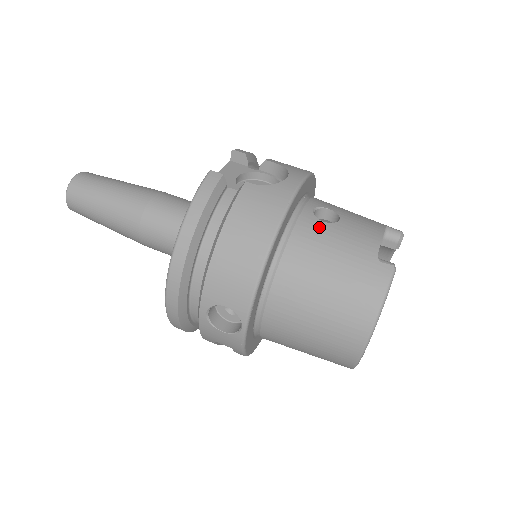
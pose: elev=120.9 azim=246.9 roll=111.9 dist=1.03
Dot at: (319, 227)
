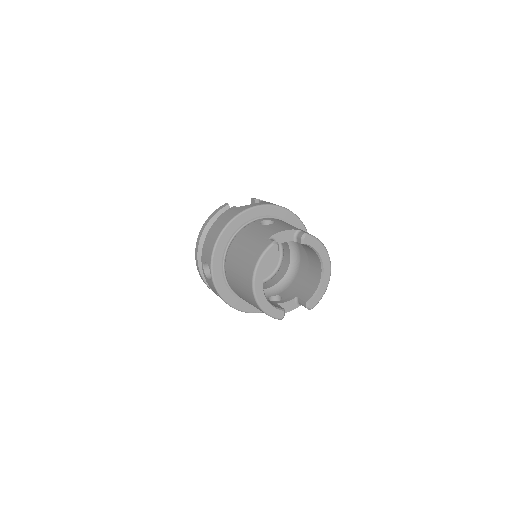
Dot at: (256, 226)
